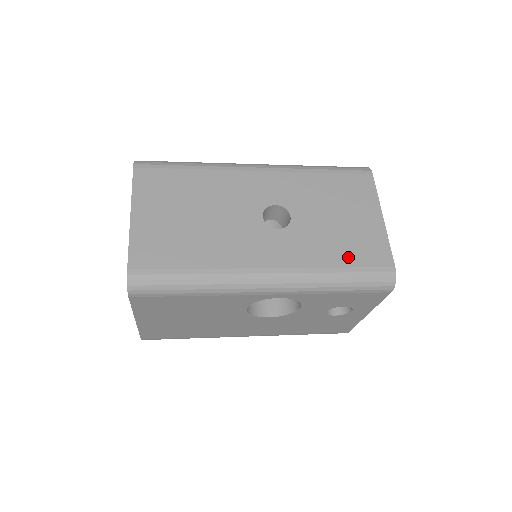
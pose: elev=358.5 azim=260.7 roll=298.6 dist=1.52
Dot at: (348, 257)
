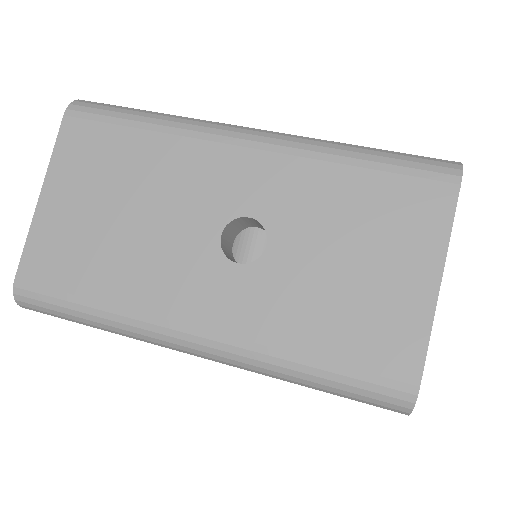
Dot at: (338, 344)
